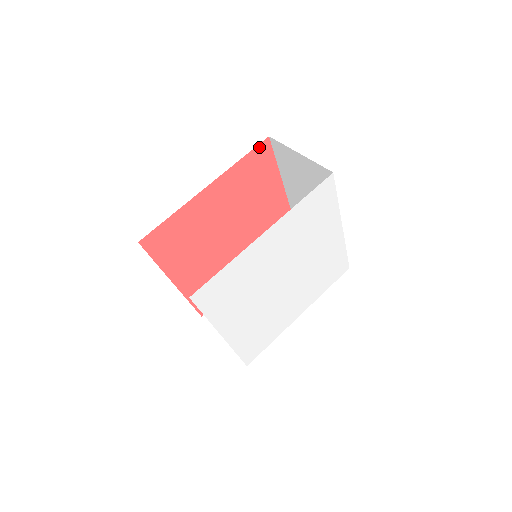
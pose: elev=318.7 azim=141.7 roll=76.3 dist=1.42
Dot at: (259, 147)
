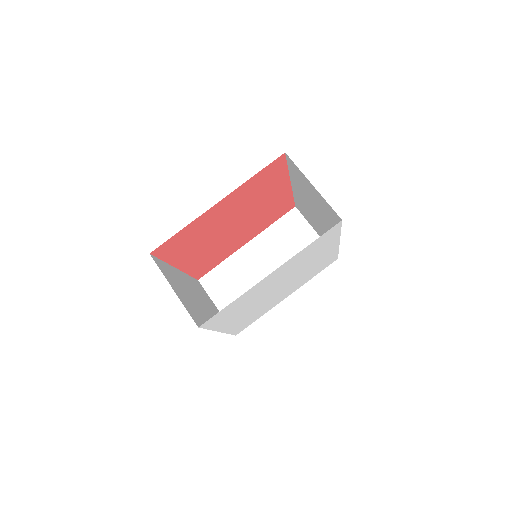
Dot at: (273, 162)
